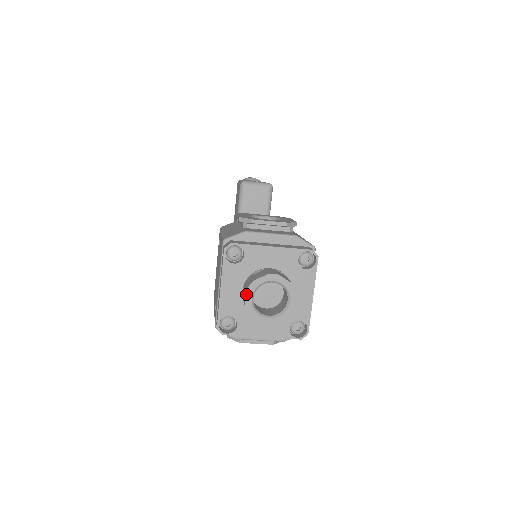
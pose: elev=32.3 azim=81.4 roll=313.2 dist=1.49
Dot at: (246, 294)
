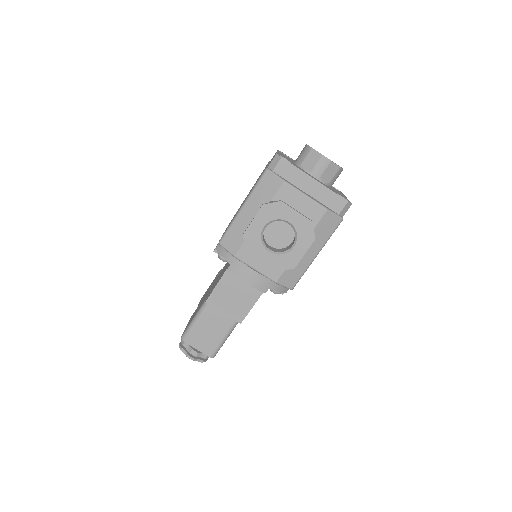
Dot at: occluded
